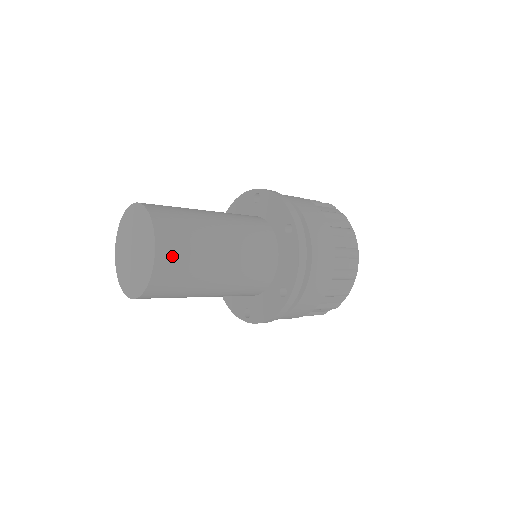
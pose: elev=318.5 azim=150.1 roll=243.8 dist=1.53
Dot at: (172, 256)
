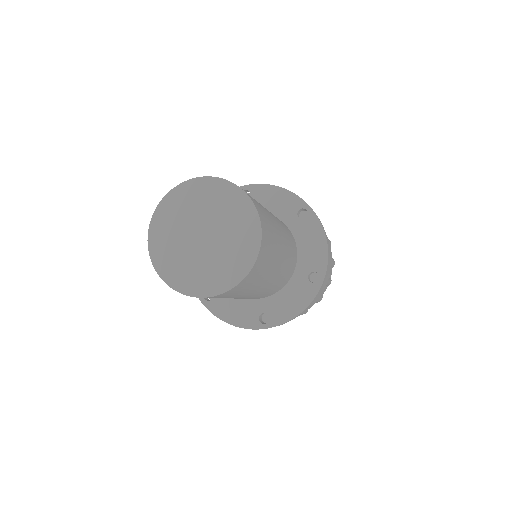
Dot at: (266, 228)
